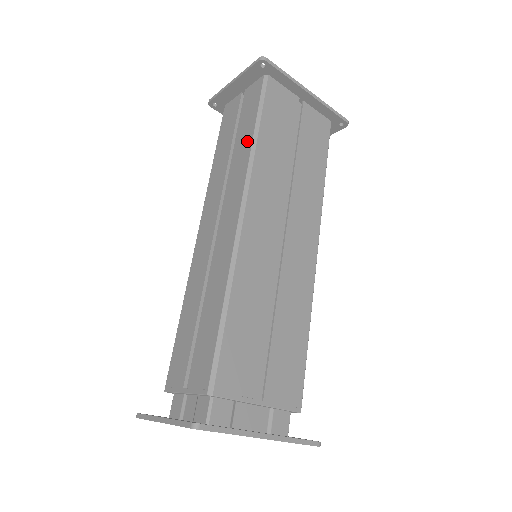
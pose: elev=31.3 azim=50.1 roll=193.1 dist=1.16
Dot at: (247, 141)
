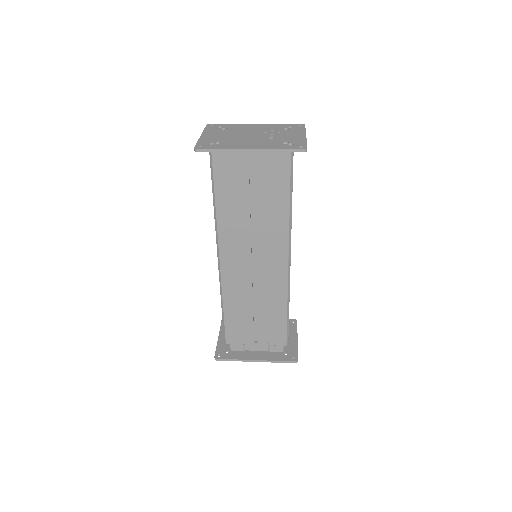
Dot at: occluded
